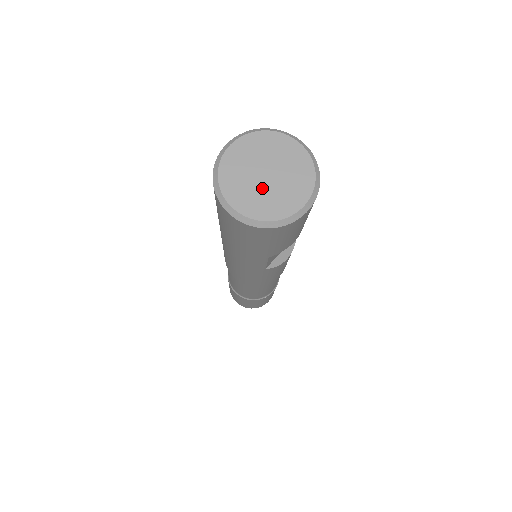
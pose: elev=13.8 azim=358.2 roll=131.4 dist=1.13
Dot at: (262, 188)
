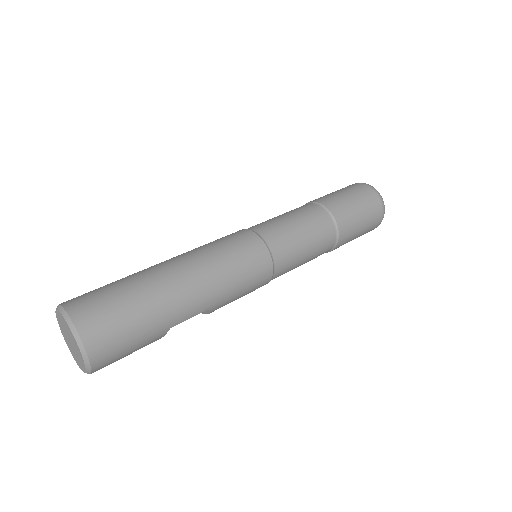
Dot at: (70, 345)
